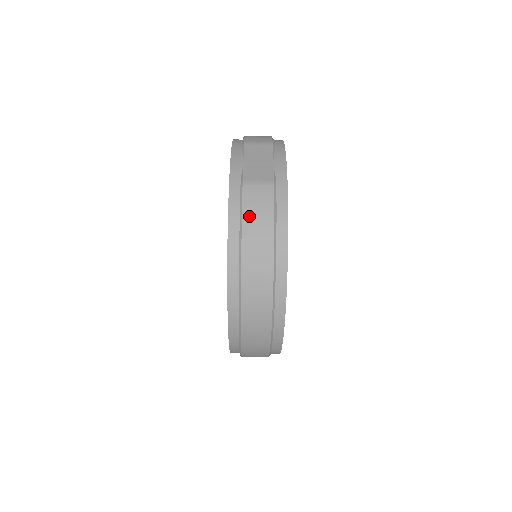
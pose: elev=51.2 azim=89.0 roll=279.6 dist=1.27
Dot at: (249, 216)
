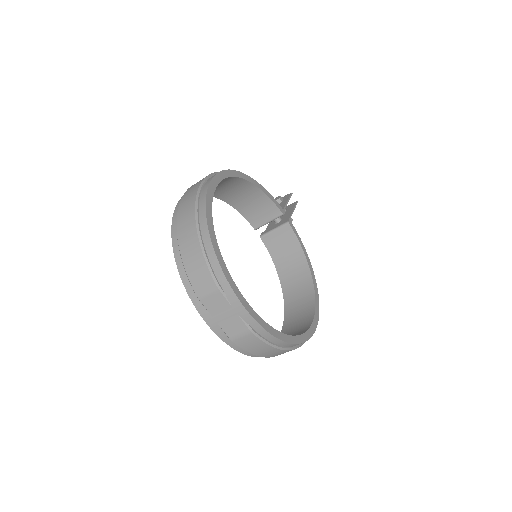
Dot at: (254, 351)
